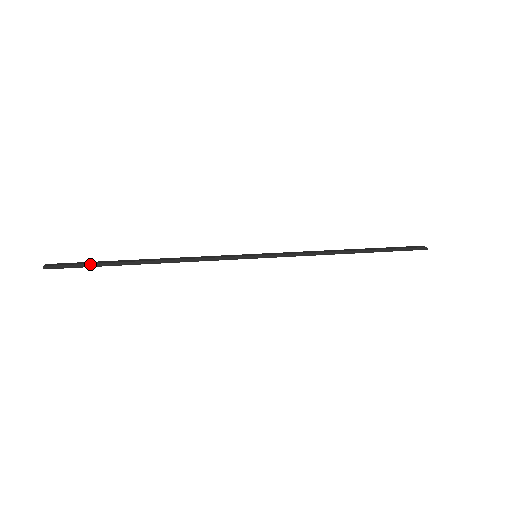
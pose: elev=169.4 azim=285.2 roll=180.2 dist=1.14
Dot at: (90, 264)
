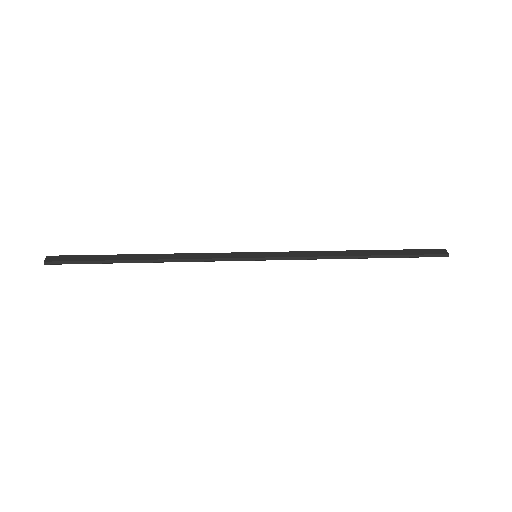
Dot at: (88, 261)
